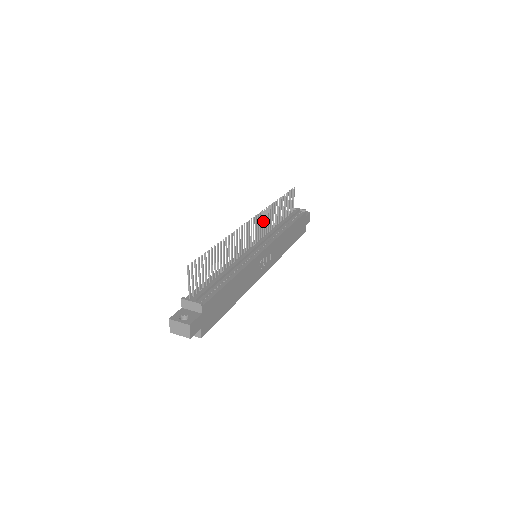
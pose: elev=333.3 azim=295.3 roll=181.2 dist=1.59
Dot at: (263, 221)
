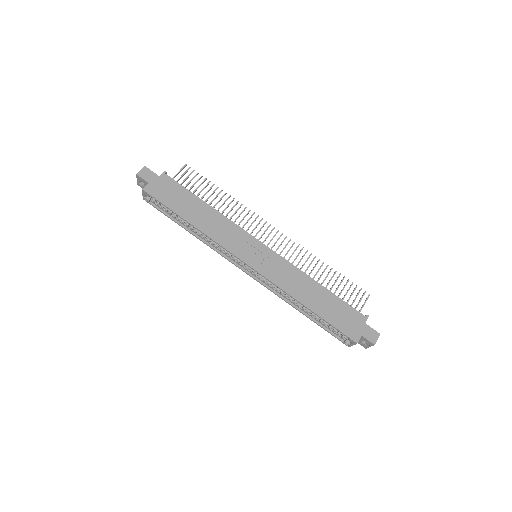
Dot at: (292, 254)
